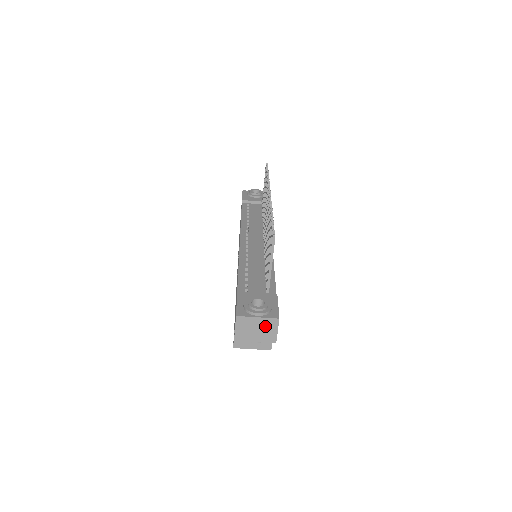
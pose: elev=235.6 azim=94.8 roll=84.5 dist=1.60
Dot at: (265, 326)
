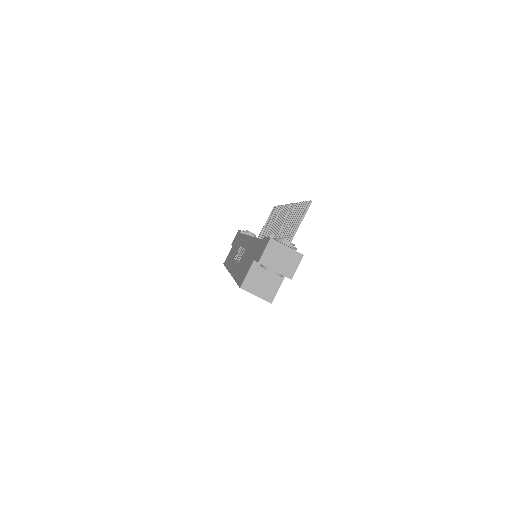
Dot at: (290, 258)
